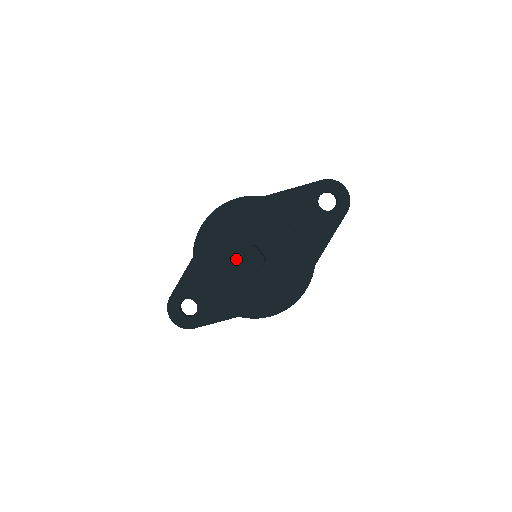
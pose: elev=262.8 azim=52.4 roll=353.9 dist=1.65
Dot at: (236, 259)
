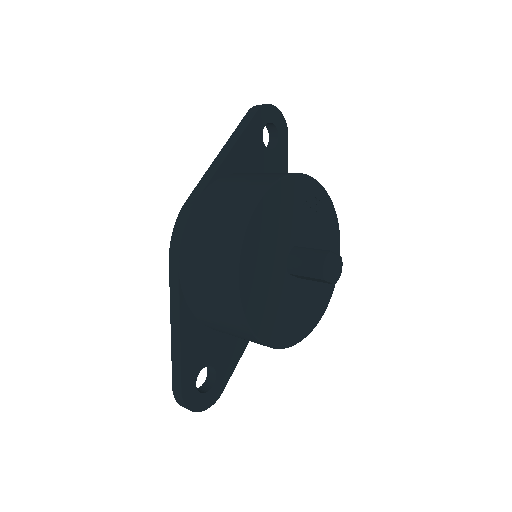
Dot at: (285, 280)
